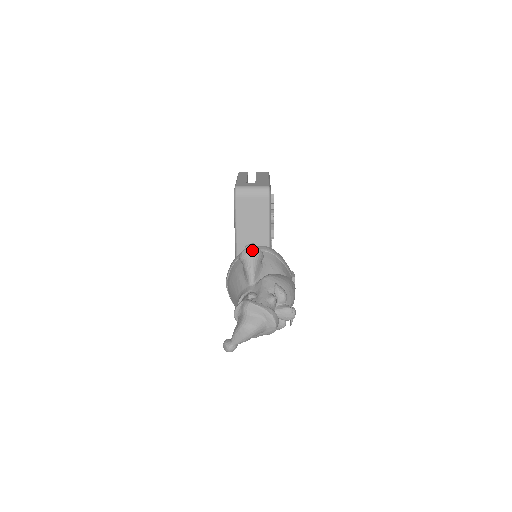
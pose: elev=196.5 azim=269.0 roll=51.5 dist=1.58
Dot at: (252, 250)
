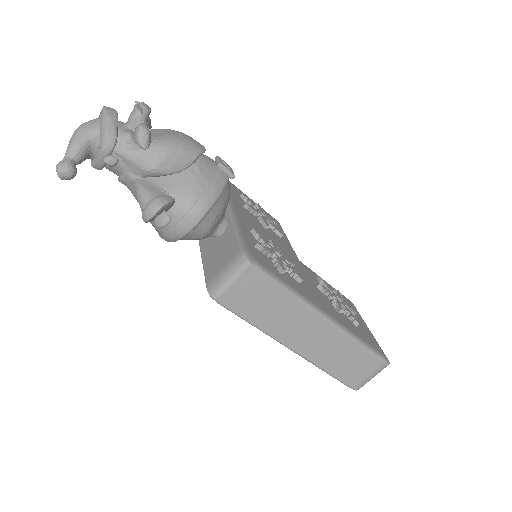
Dot at: occluded
